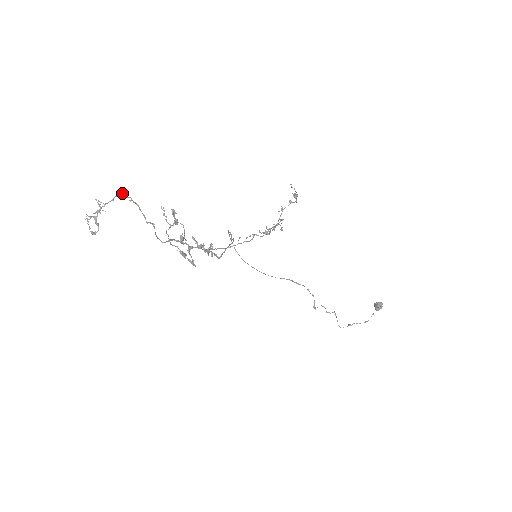
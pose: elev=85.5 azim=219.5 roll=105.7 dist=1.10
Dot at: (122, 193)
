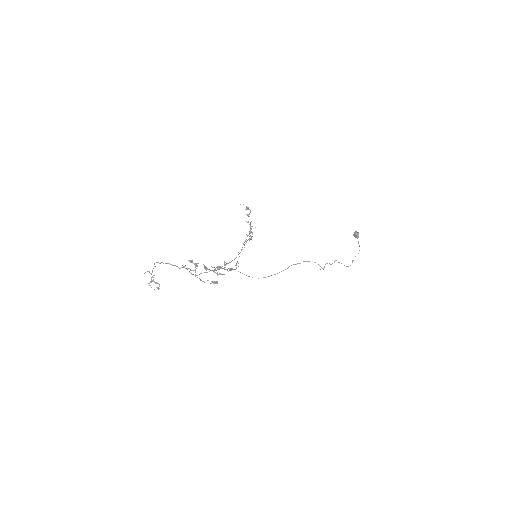
Dot at: occluded
